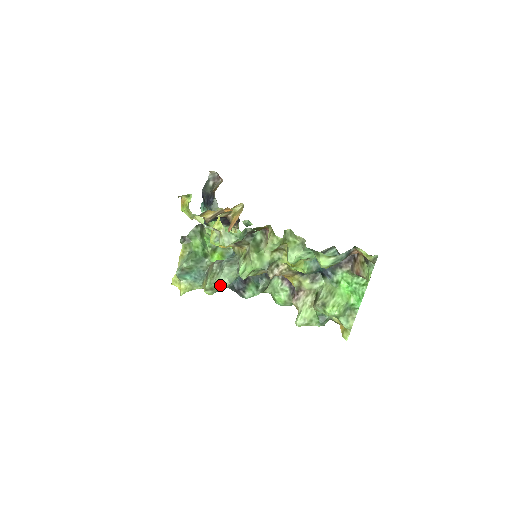
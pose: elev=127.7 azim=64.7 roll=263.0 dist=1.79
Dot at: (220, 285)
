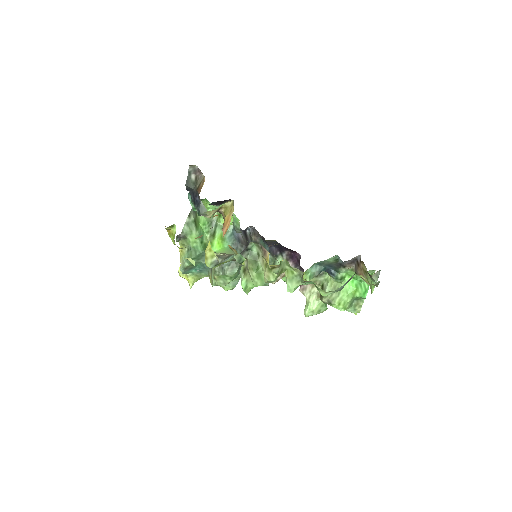
Dot at: (226, 290)
